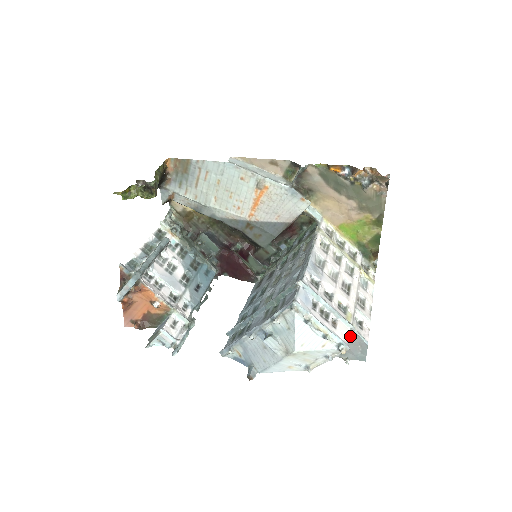
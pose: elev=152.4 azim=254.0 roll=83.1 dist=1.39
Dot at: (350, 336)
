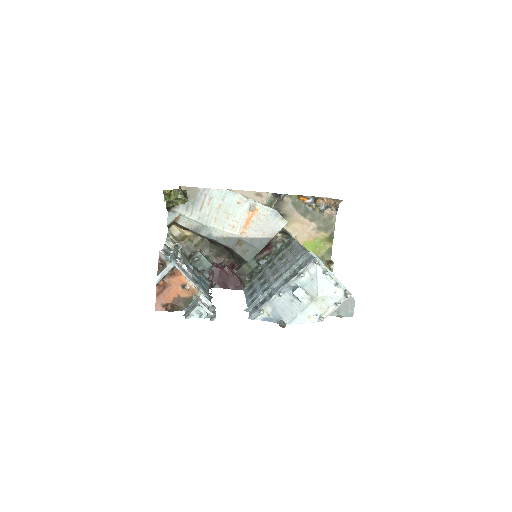
Dot at: occluded
